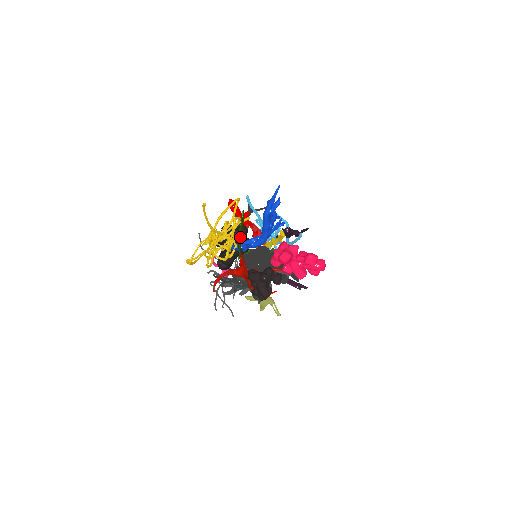
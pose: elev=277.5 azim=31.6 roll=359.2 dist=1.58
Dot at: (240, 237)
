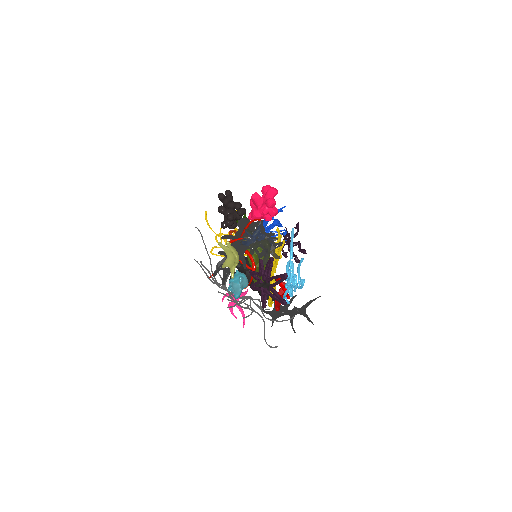
Dot at: occluded
